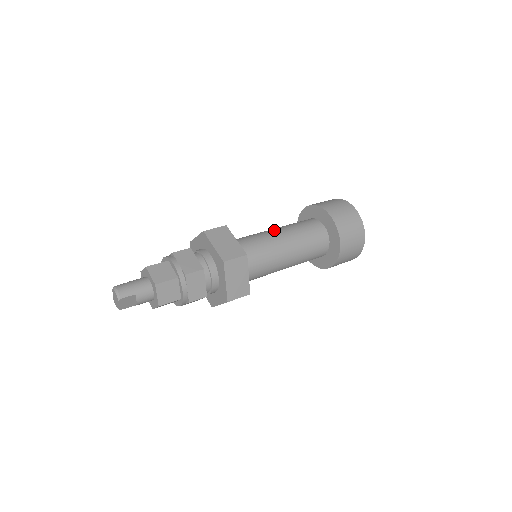
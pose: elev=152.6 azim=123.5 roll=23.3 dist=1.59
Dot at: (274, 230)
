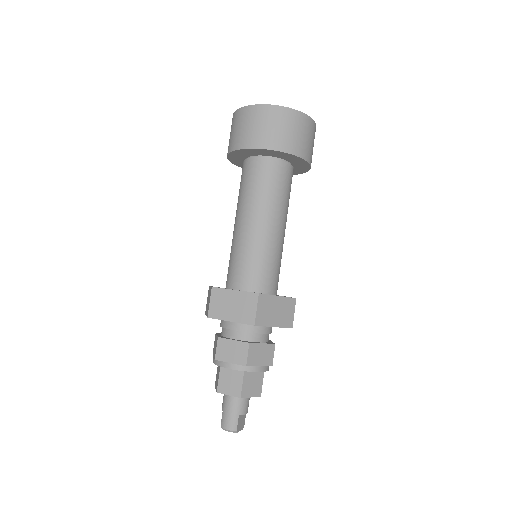
Dot at: (239, 223)
